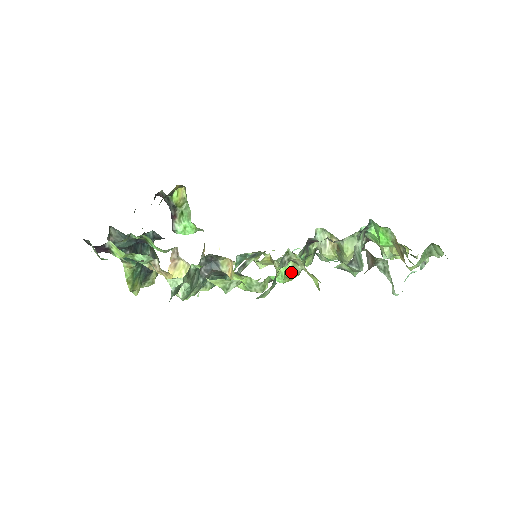
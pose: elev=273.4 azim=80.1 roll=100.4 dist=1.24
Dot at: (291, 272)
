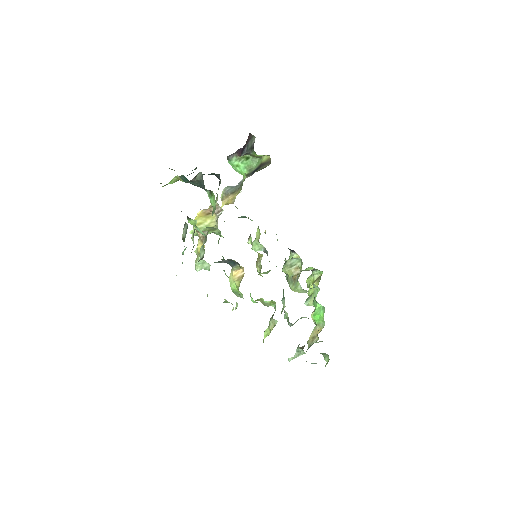
Dot at: (263, 301)
